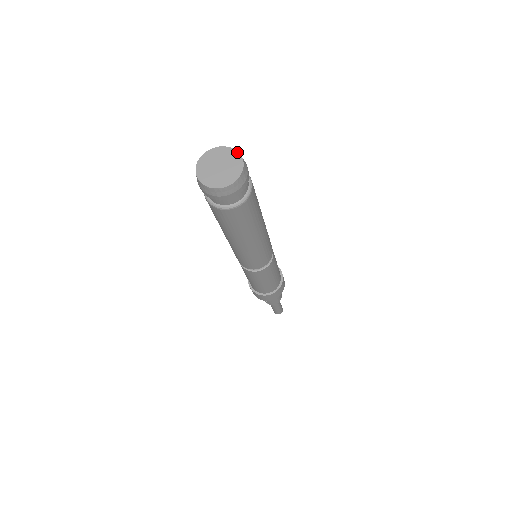
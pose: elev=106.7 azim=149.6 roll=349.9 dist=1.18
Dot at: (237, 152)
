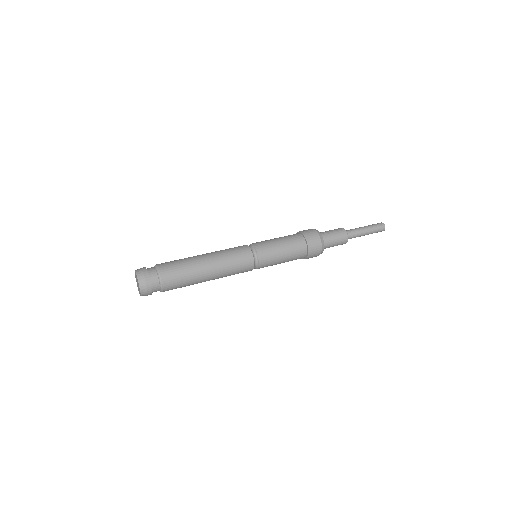
Dot at: (136, 273)
